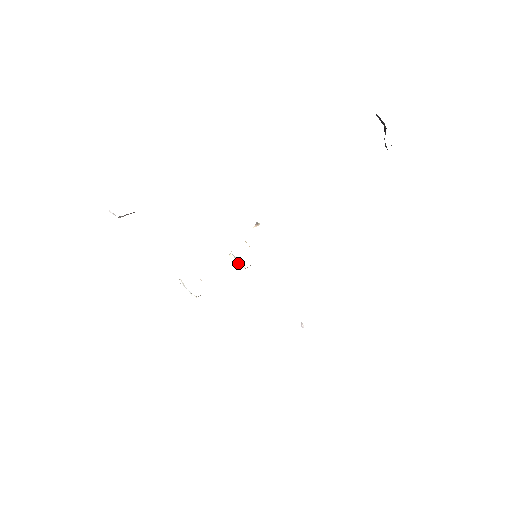
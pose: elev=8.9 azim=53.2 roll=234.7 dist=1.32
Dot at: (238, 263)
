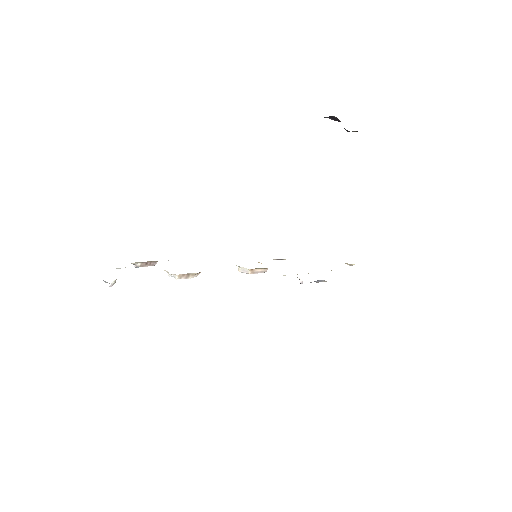
Dot at: (244, 271)
